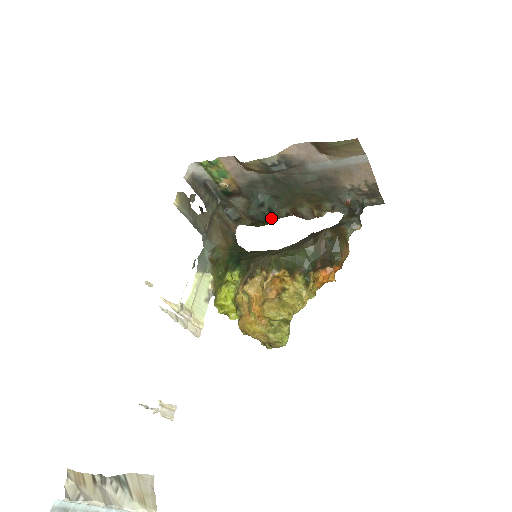
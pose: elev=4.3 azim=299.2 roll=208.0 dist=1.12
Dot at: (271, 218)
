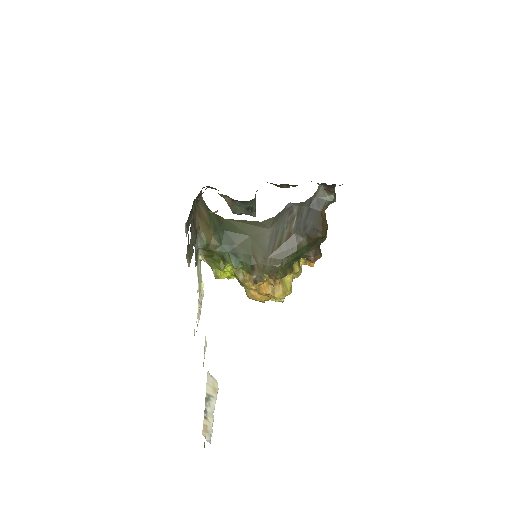
Dot at: occluded
